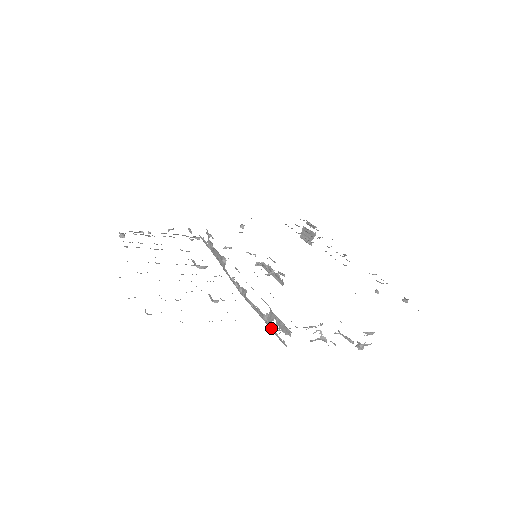
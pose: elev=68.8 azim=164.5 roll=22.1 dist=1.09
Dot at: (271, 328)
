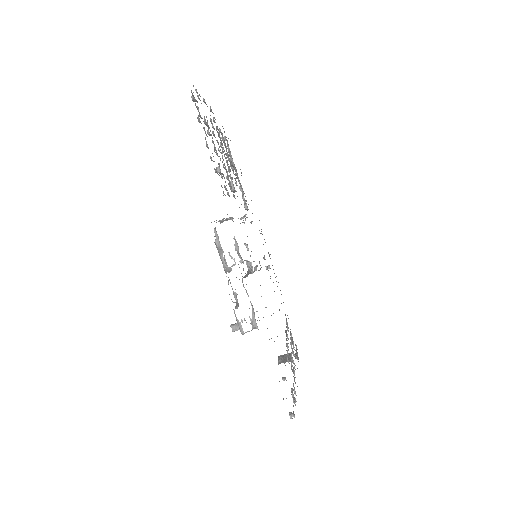
Dot at: (216, 220)
